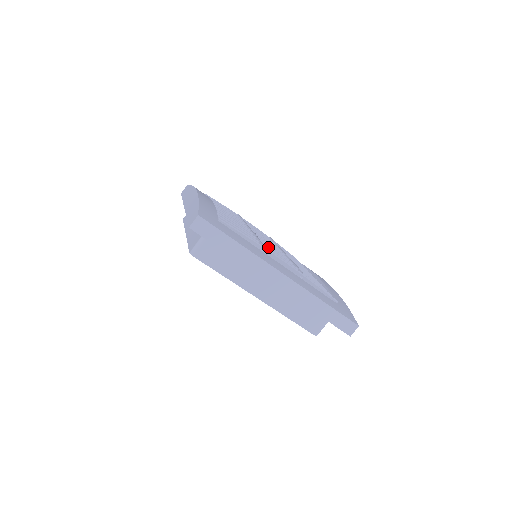
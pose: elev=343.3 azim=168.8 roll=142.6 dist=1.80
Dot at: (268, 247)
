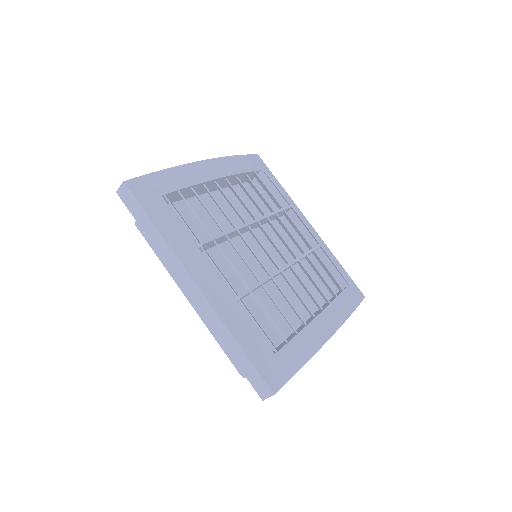
Dot at: (235, 248)
